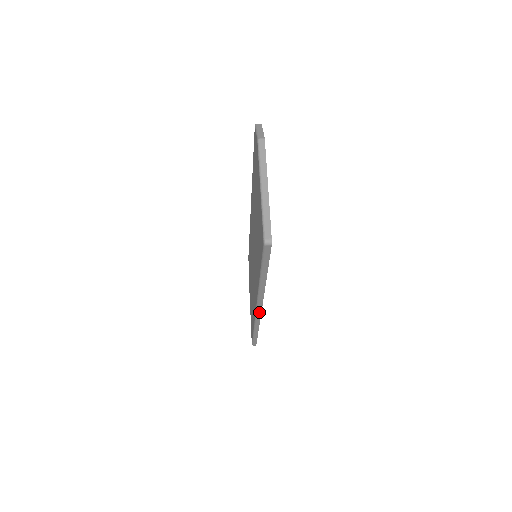
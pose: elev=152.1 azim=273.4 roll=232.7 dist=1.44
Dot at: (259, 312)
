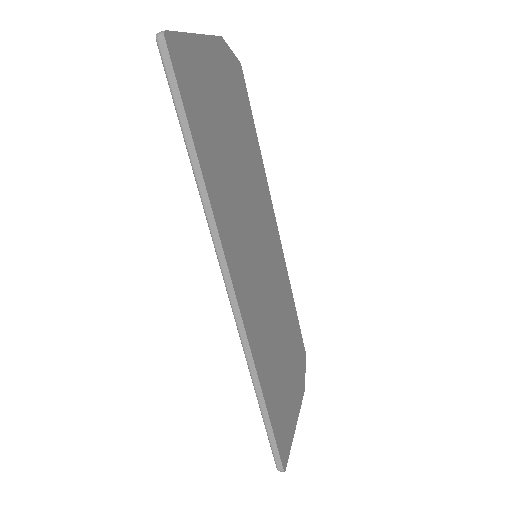
Dot at: (234, 303)
